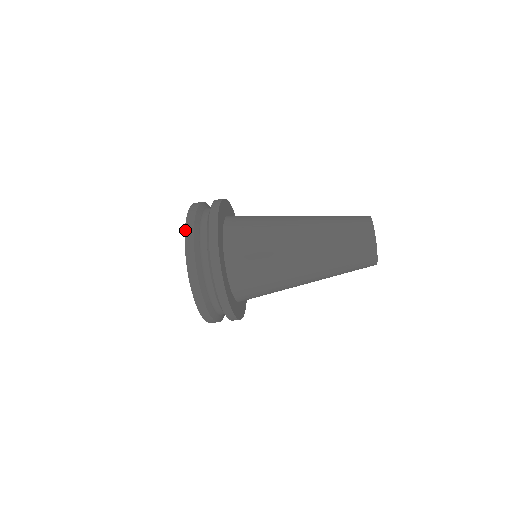
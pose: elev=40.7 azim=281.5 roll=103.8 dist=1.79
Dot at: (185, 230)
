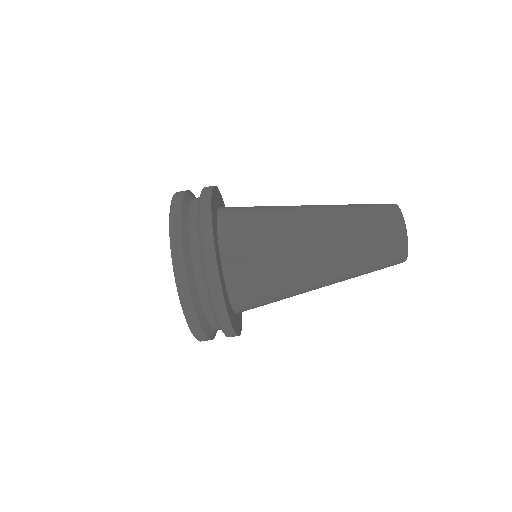
Dot at: (172, 258)
